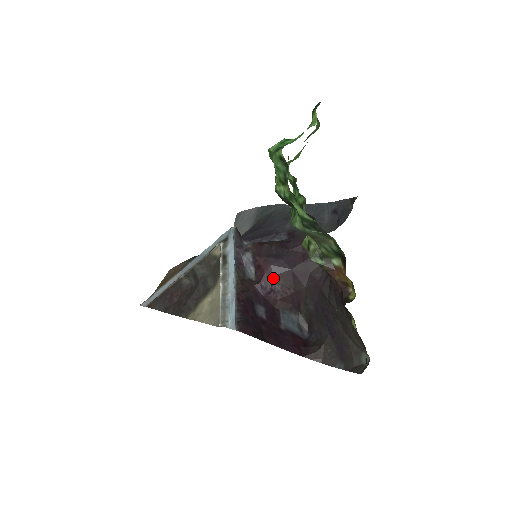
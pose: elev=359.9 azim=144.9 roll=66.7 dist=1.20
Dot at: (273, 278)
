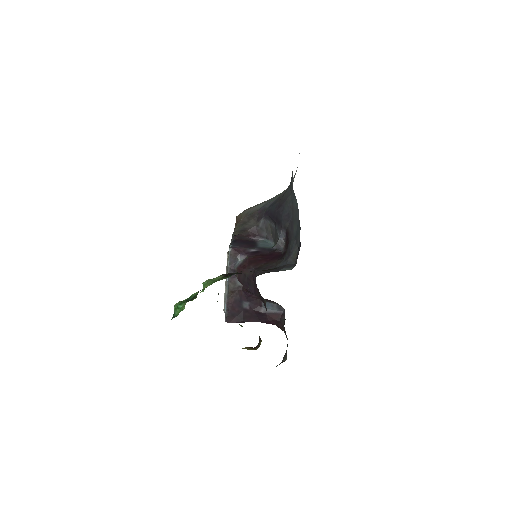
Dot at: (249, 292)
